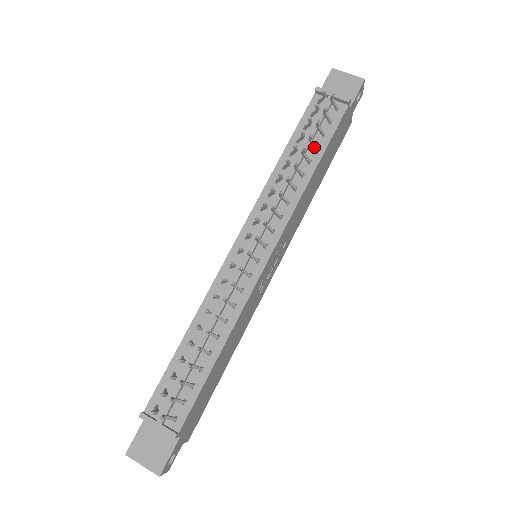
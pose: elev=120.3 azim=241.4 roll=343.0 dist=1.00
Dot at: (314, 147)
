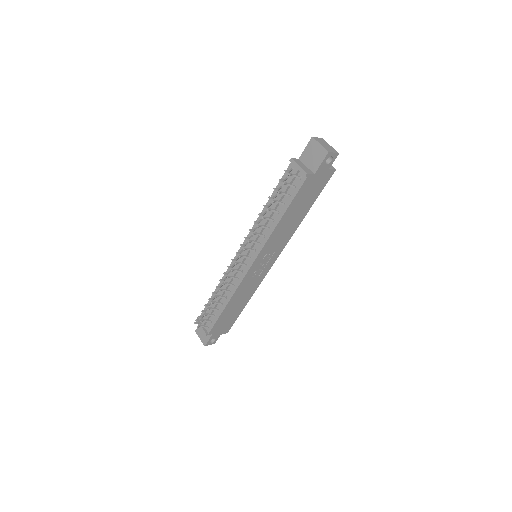
Dot at: (282, 204)
